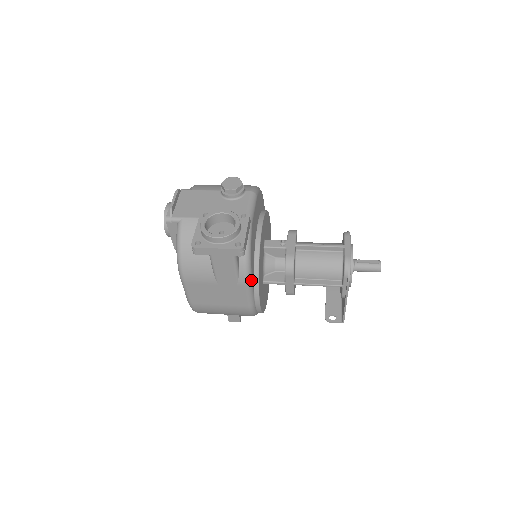
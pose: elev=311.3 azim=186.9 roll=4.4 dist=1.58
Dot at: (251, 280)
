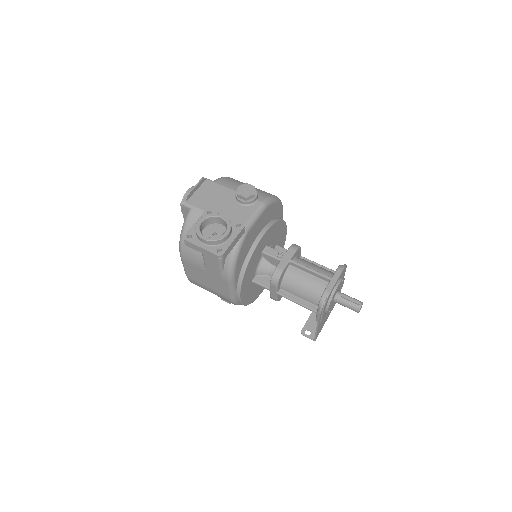
Dot at: (234, 279)
